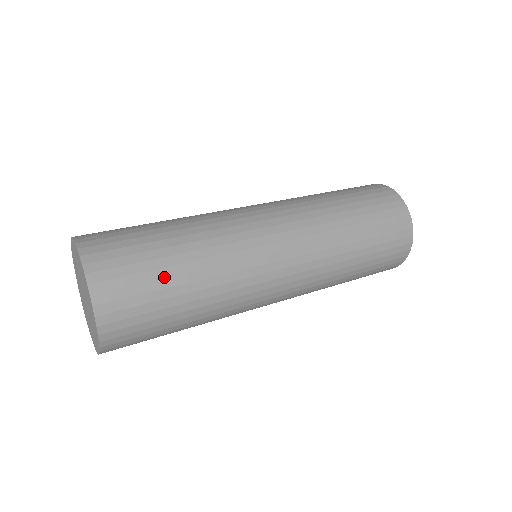
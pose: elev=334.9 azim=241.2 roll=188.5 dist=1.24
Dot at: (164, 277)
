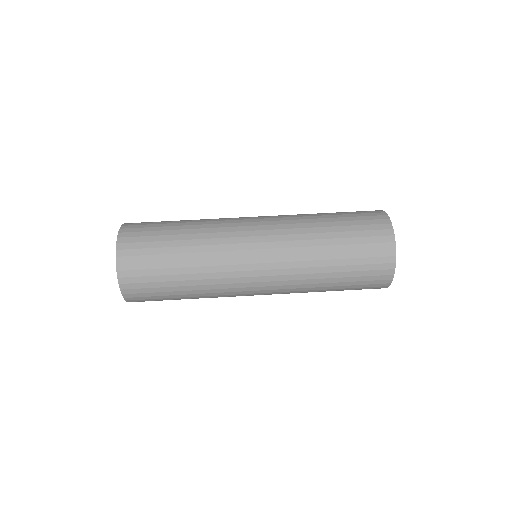
Dot at: (169, 291)
